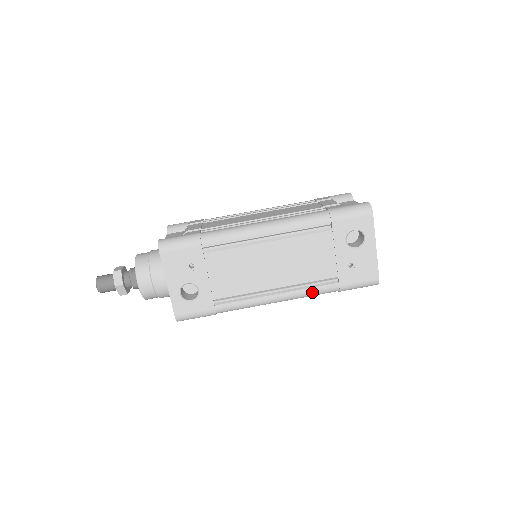
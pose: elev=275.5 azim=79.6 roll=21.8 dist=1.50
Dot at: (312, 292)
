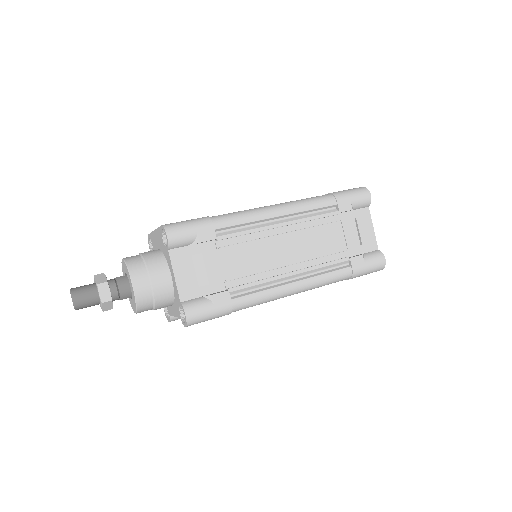
Dot at: (306, 199)
